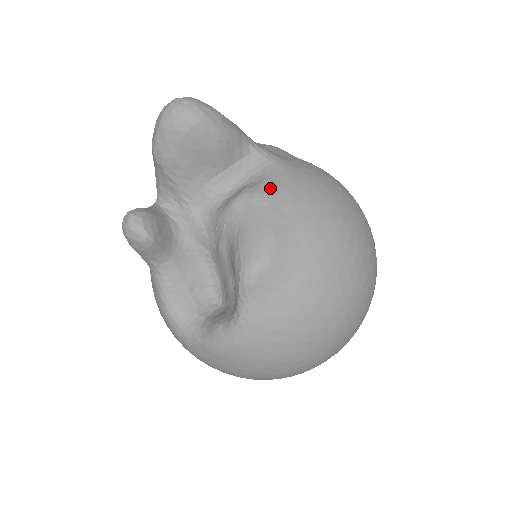
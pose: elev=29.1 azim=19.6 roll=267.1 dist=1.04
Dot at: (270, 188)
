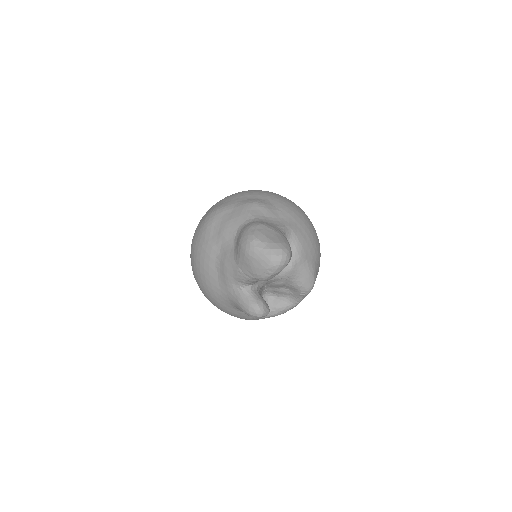
Dot at: (302, 250)
